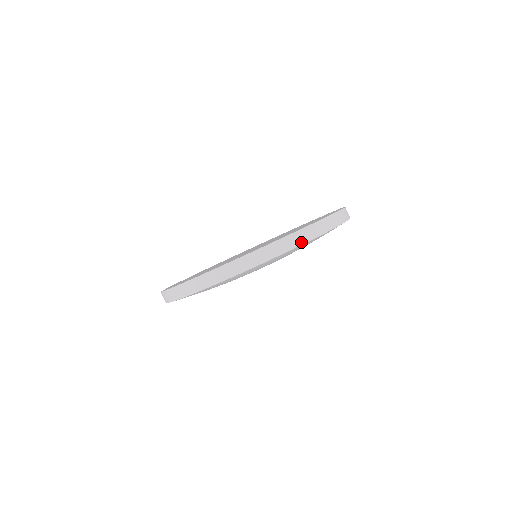
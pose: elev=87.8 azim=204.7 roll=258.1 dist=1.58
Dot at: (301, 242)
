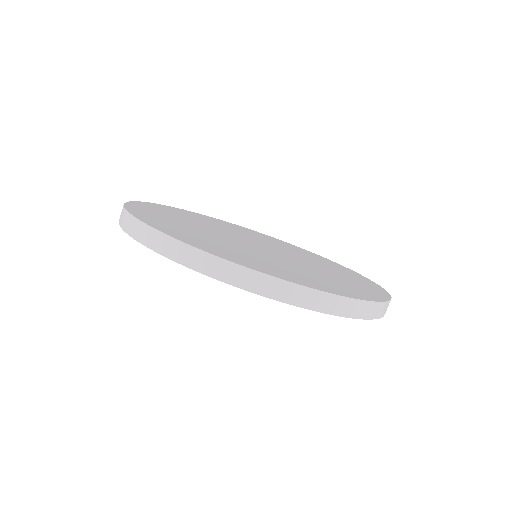
Dot at: (218, 275)
